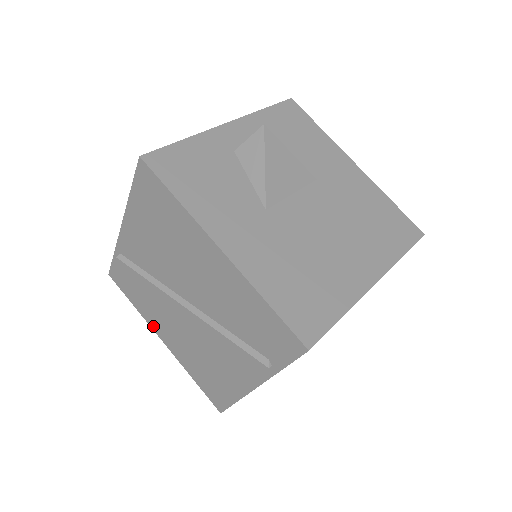
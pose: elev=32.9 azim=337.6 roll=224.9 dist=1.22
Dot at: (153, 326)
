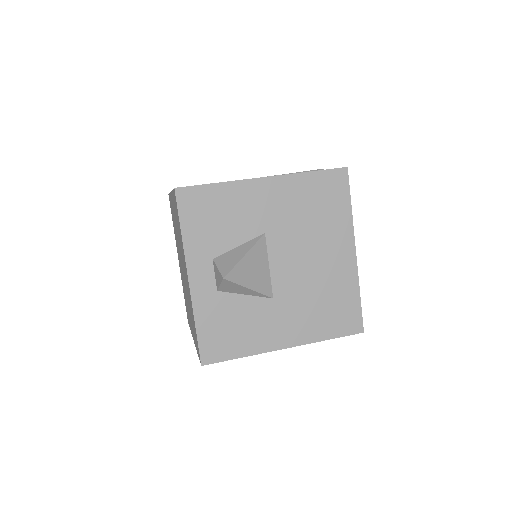
Dot at: occluded
